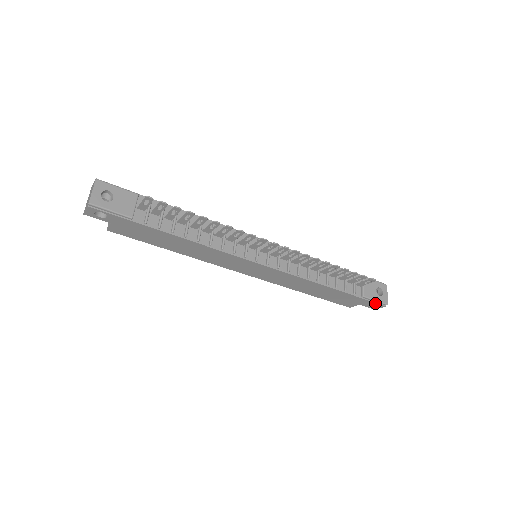
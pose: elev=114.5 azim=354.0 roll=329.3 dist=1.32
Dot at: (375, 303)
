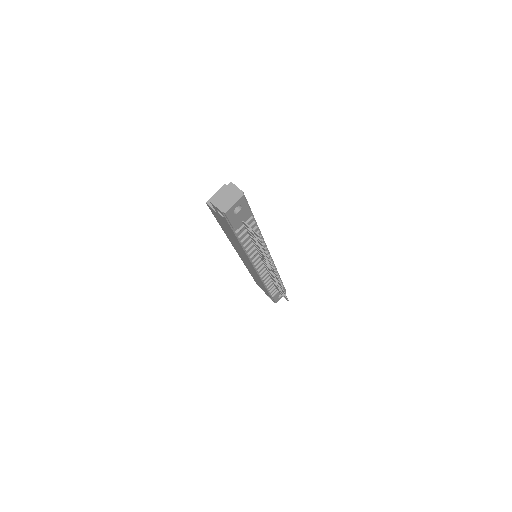
Dot at: (272, 300)
